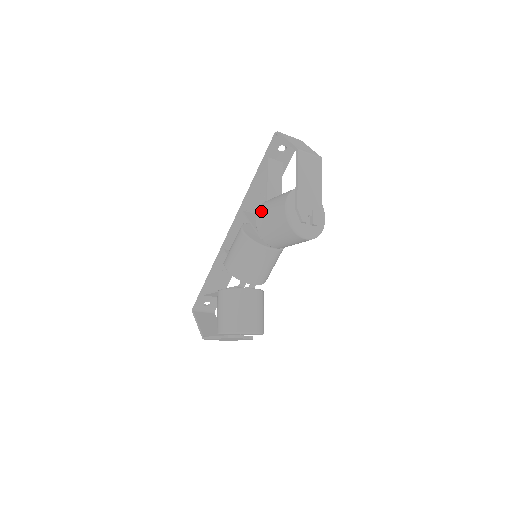
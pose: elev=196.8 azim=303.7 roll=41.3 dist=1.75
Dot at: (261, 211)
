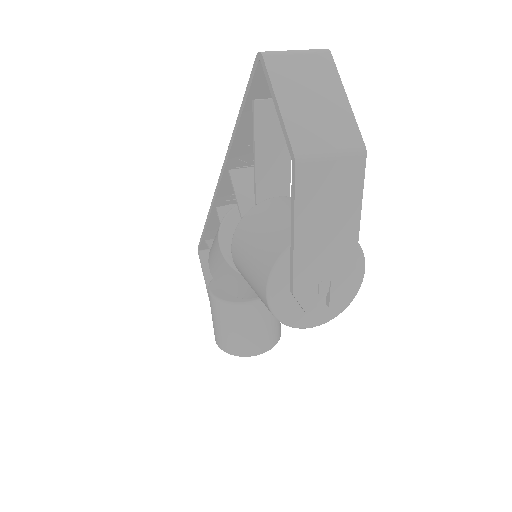
Dot at: (237, 247)
